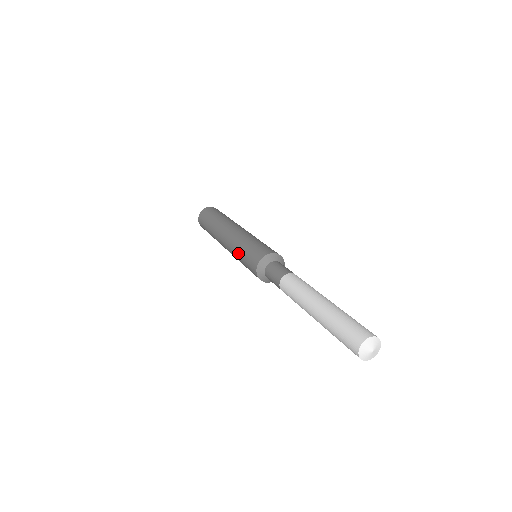
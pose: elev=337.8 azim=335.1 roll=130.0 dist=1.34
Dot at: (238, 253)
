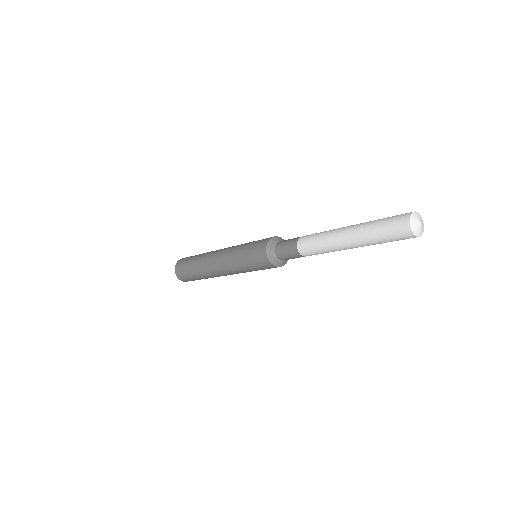
Dot at: (242, 245)
